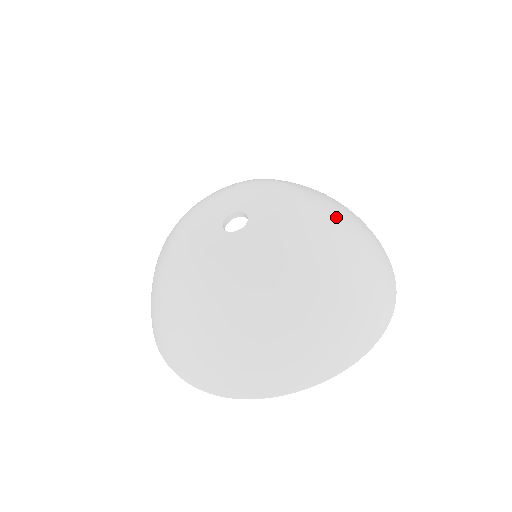
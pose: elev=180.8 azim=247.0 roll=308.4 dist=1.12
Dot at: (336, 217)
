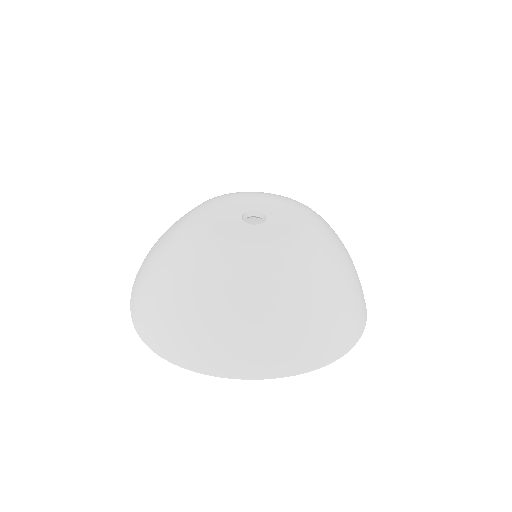
Dot at: occluded
